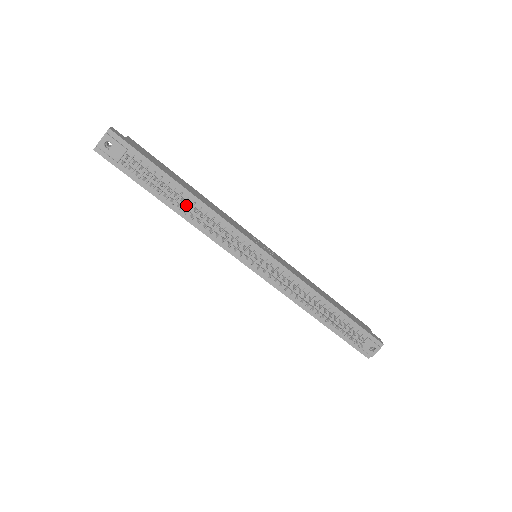
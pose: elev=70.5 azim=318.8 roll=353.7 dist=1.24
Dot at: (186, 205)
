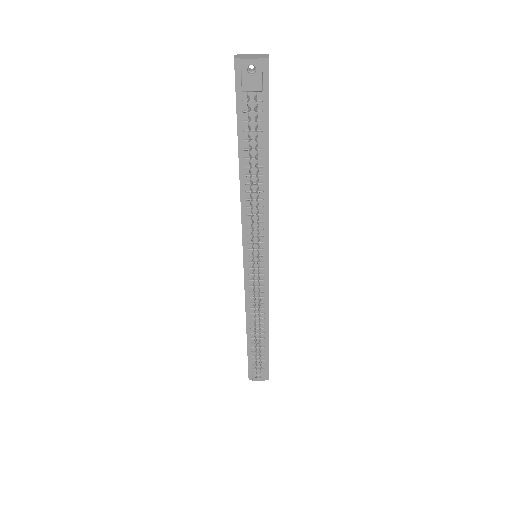
Dot at: (254, 178)
